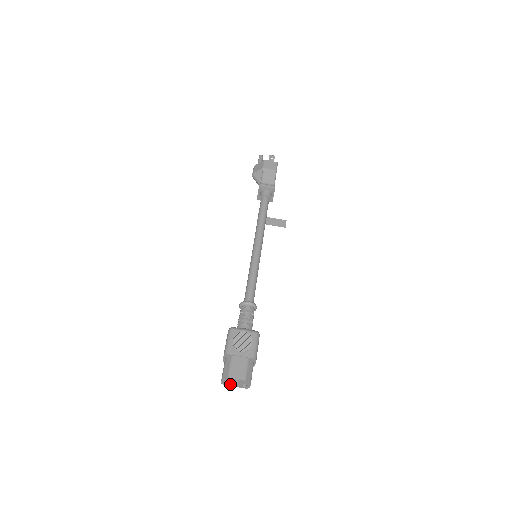
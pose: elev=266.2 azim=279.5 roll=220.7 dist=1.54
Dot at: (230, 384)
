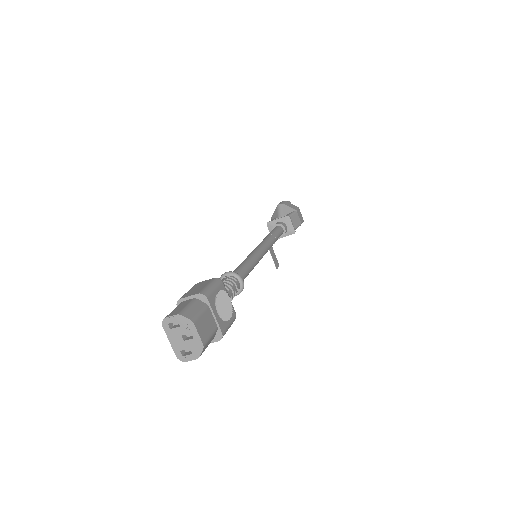
Dot at: (172, 331)
